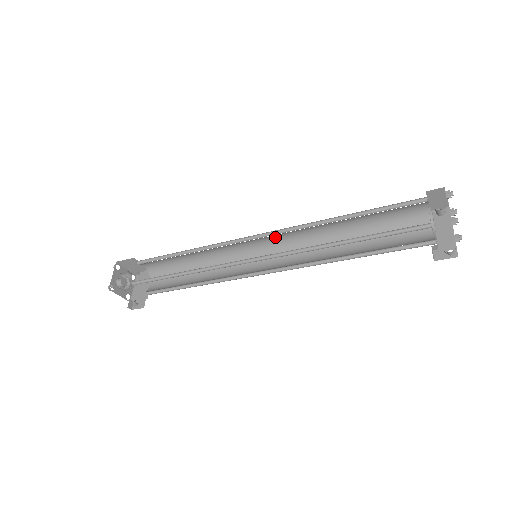
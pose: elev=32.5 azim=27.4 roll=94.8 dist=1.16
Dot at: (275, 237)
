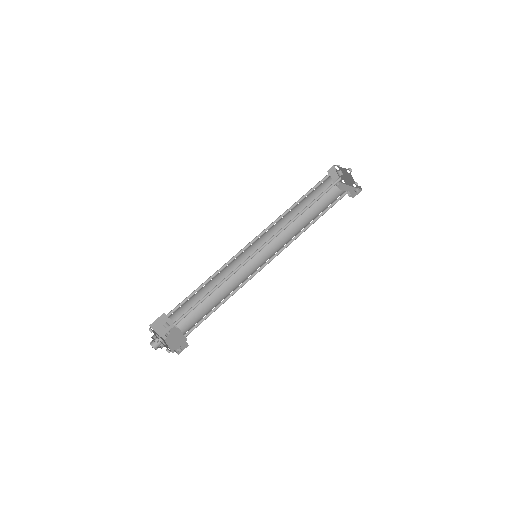
Dot at: (261, 242)
